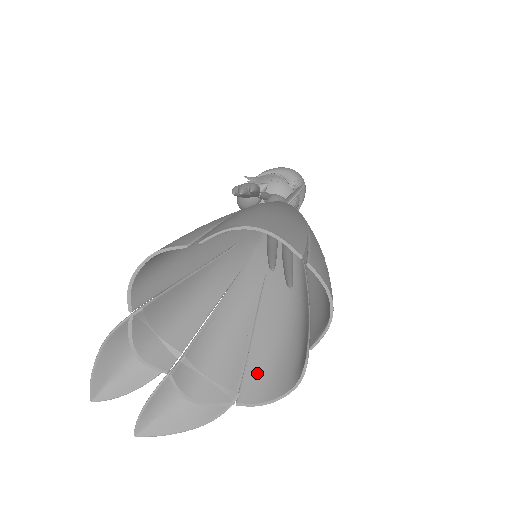
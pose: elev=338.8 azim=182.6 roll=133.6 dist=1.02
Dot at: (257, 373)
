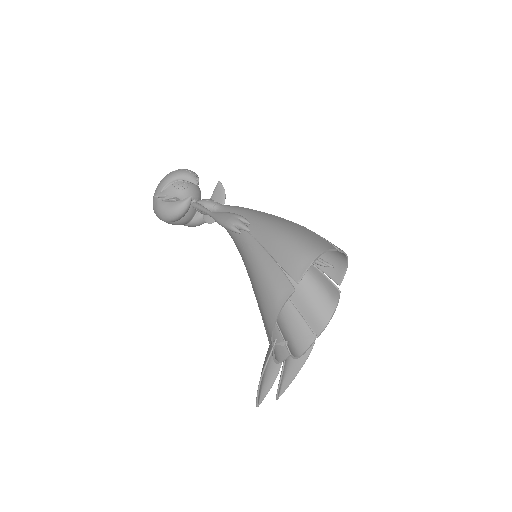
Dot at: (310, 316)
